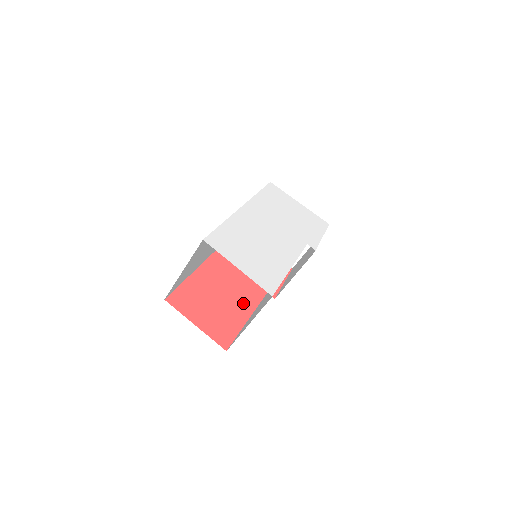
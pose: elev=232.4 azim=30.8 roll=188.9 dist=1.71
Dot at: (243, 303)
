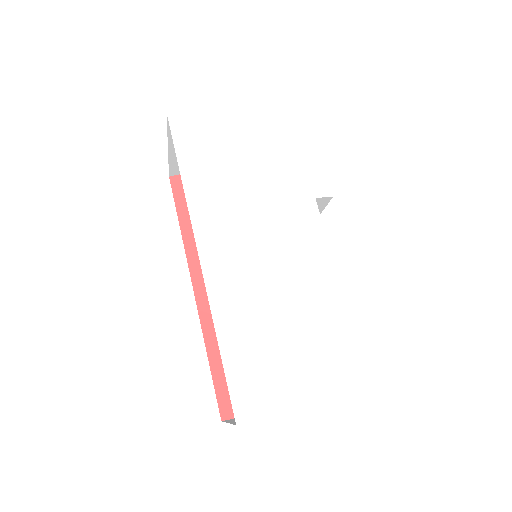
Dot at: occluded
